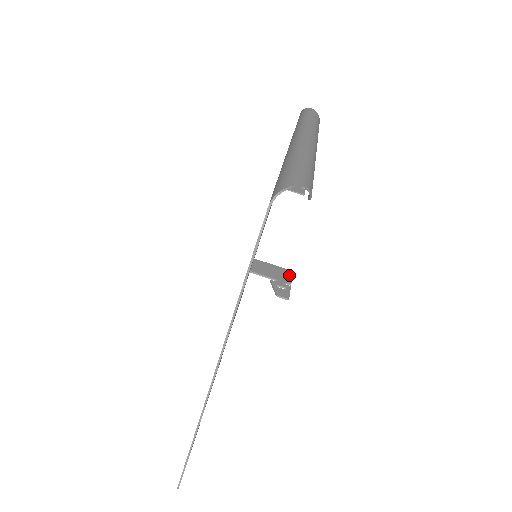
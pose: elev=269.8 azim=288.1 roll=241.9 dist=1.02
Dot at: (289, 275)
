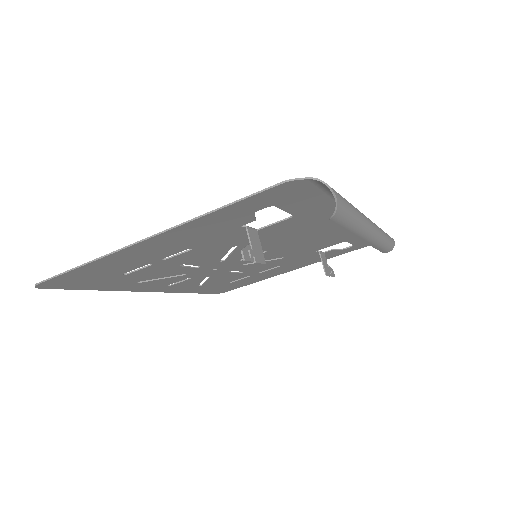
Dot at: (261, 260)
